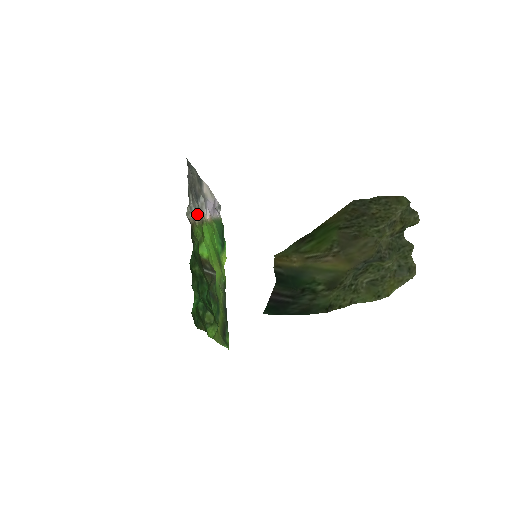
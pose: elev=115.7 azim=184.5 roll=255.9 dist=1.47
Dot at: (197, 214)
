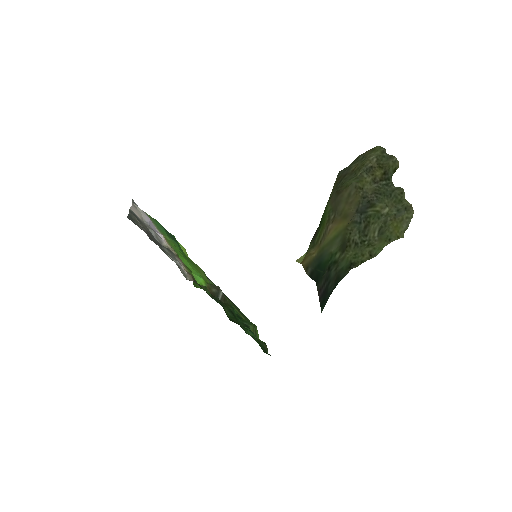
Dot at: (175, 259)
